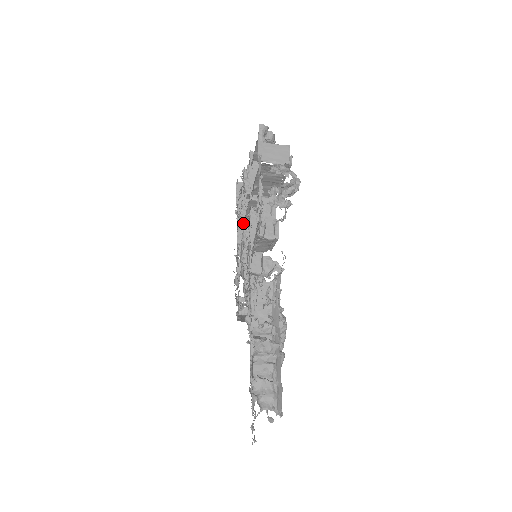
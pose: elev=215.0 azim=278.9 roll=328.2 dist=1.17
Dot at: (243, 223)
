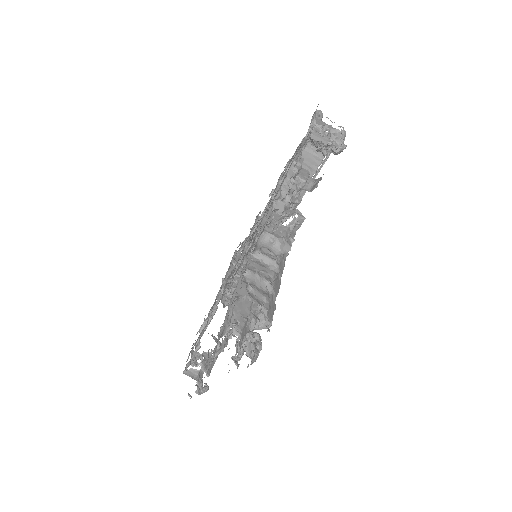
Dot at: (245, 244)
